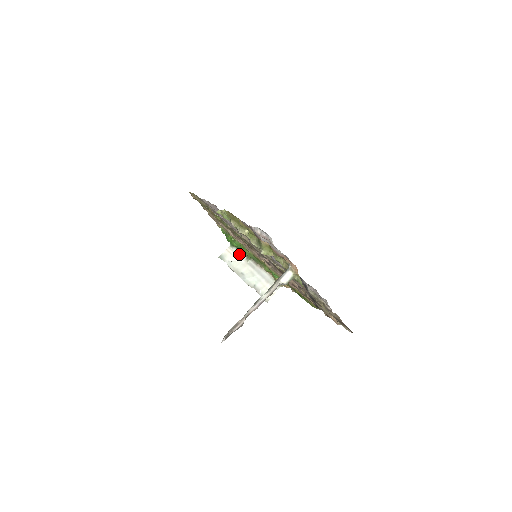
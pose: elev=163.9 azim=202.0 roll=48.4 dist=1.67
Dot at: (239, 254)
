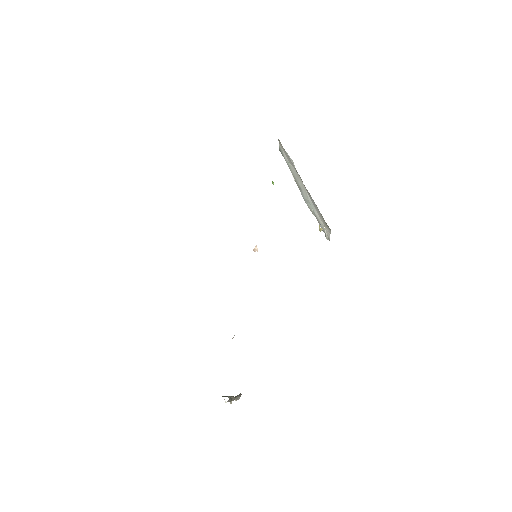
Dot at: (287, 156)
